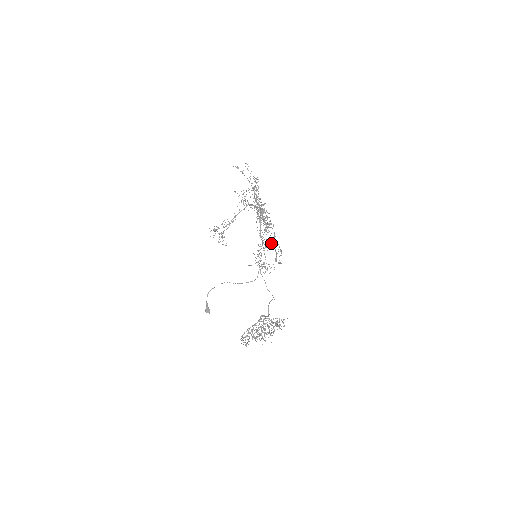
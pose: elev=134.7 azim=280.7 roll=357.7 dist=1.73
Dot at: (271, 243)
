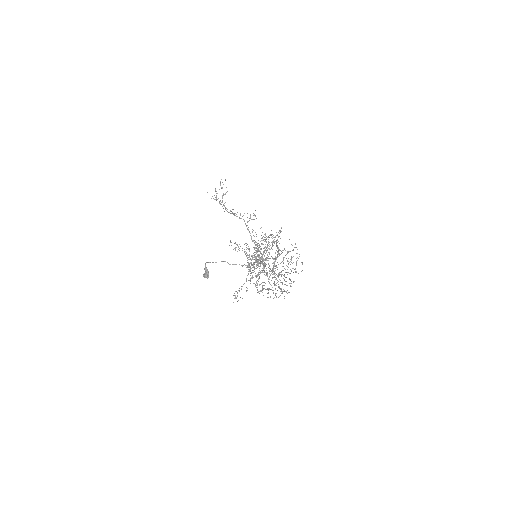
Dot at: occluded
